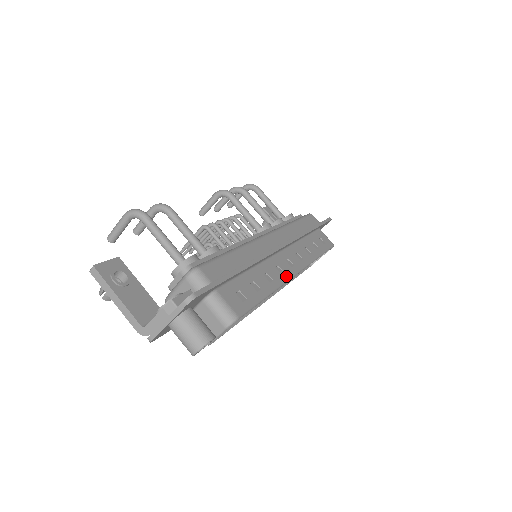
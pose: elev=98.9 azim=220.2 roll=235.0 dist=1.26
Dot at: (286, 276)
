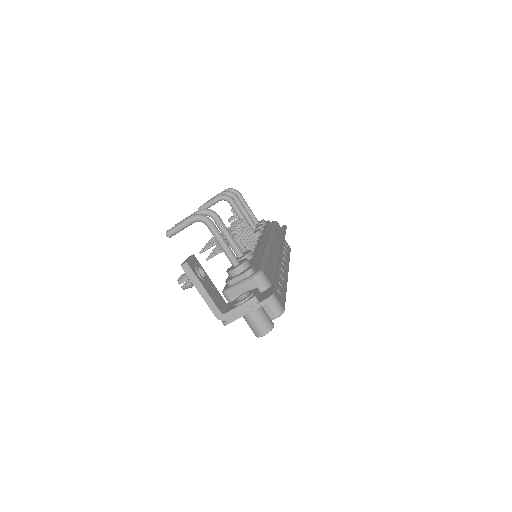
Dot at: (286, 276)
